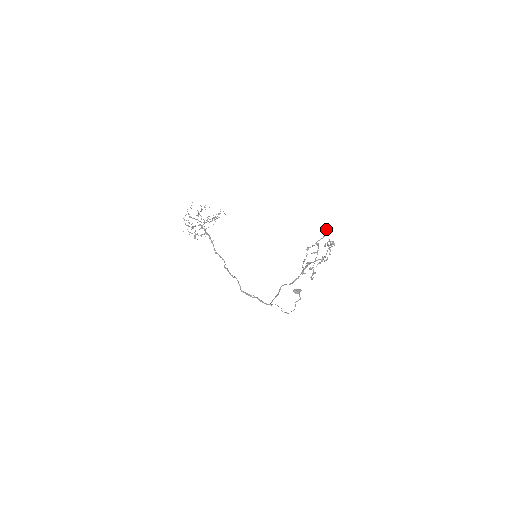
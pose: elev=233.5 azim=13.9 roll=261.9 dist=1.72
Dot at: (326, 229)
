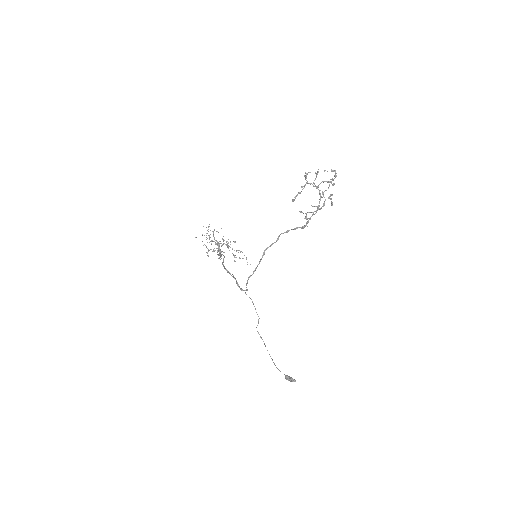
Dot at: (334, 183)
